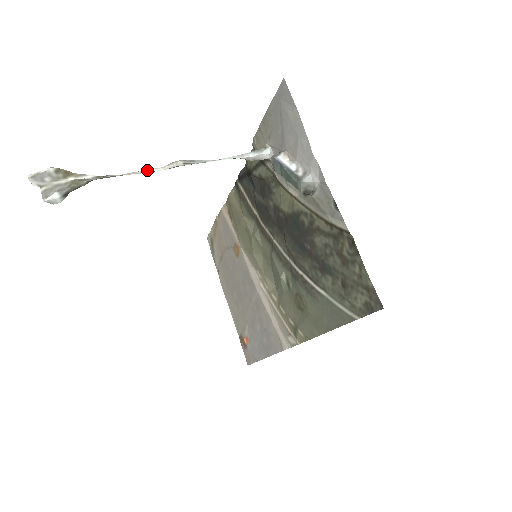
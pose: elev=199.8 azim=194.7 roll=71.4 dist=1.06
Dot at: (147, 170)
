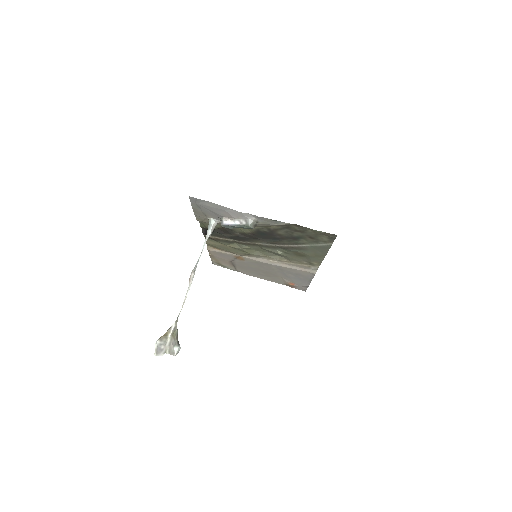
Dot at: (186, 294)
